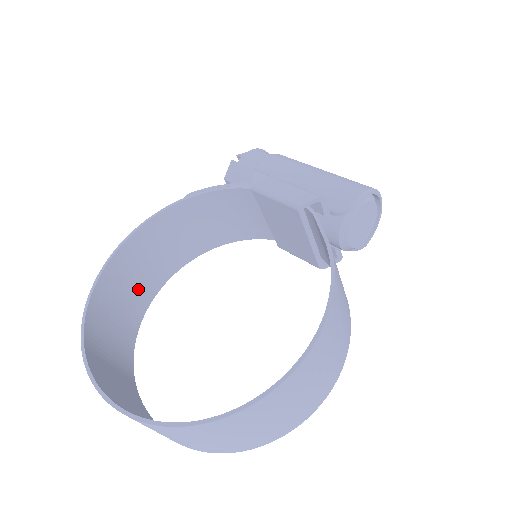
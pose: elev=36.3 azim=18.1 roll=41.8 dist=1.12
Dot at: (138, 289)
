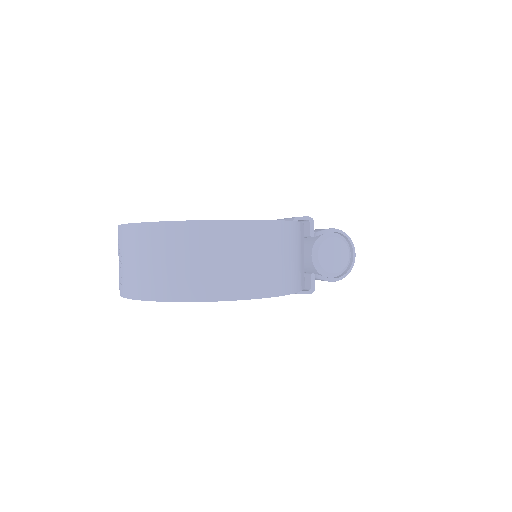
Dot at: occluded
